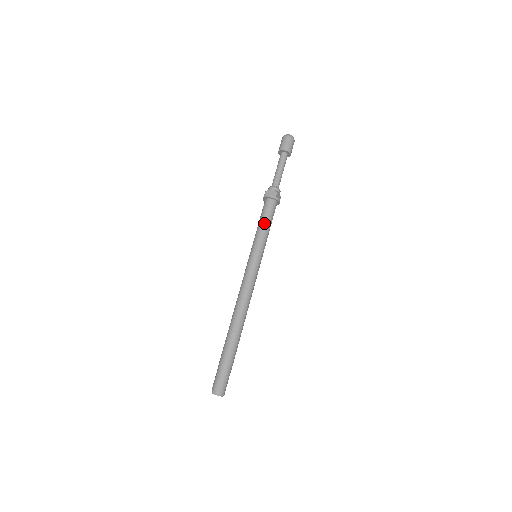
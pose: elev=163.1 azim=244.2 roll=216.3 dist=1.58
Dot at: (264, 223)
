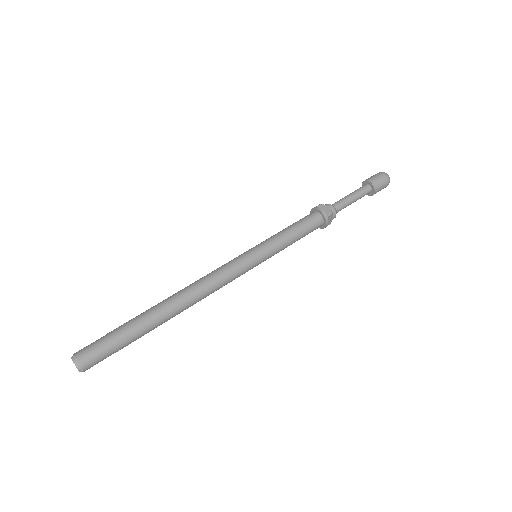
Dot at: (293, 231)
